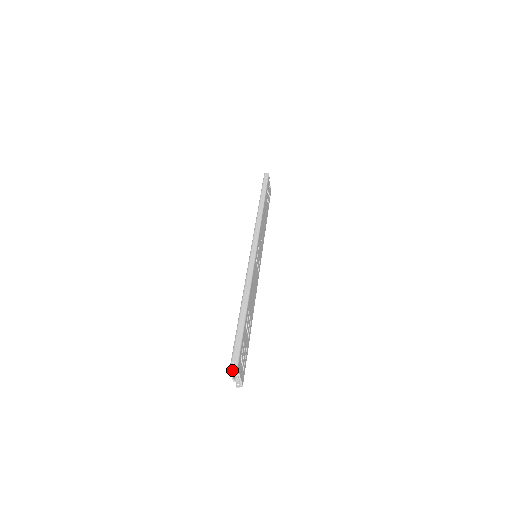
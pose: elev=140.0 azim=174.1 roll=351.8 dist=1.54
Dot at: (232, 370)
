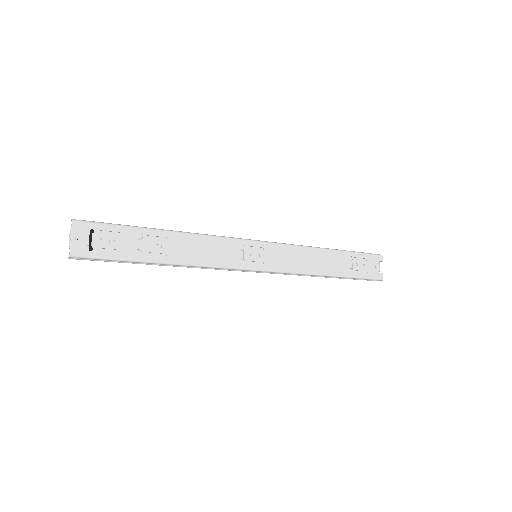
Dot at: (73, 230)
